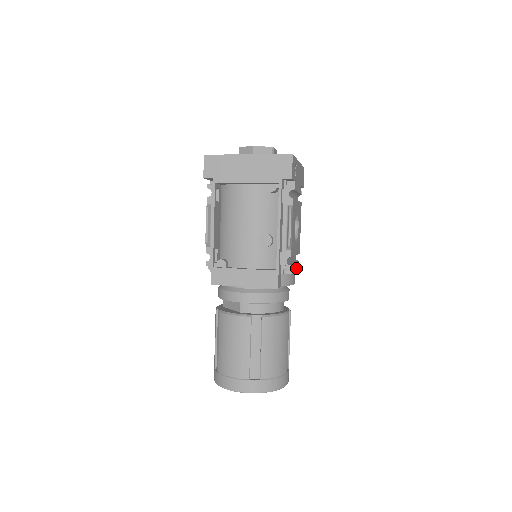
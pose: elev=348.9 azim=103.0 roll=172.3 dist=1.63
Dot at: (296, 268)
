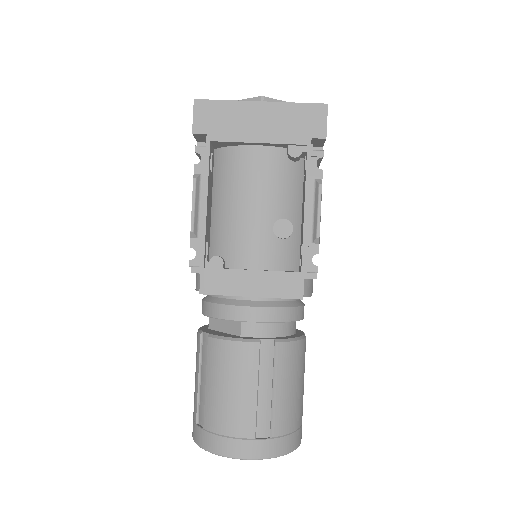
Dot at: occluded
